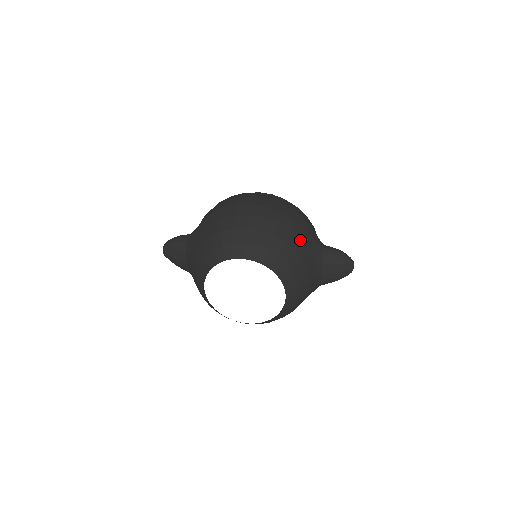
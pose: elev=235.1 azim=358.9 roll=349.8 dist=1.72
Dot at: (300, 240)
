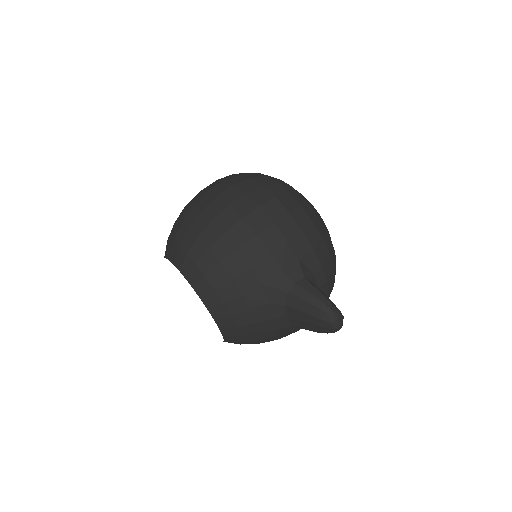
Dot at: (247, 264)
